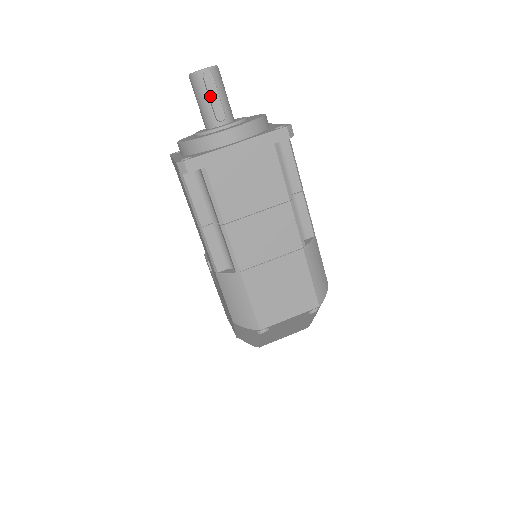
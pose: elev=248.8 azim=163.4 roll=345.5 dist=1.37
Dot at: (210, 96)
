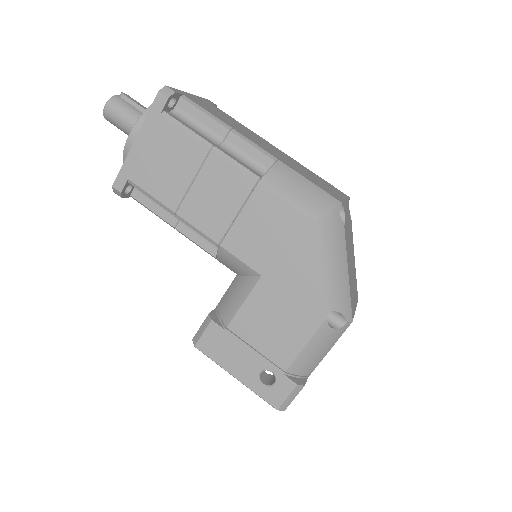
Dot at: (136, 103)
